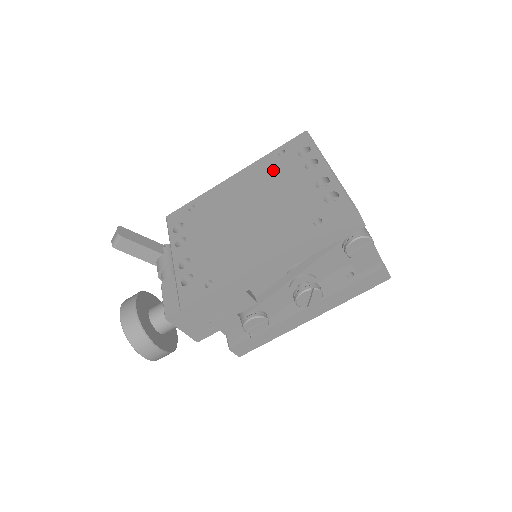
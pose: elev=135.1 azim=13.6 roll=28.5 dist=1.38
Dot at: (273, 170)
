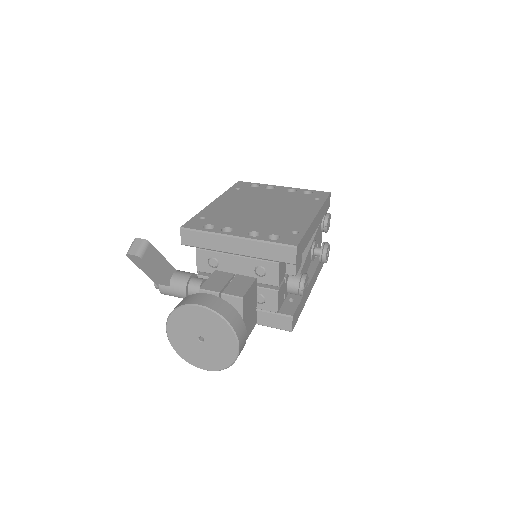
Dot at: (246, 193)
